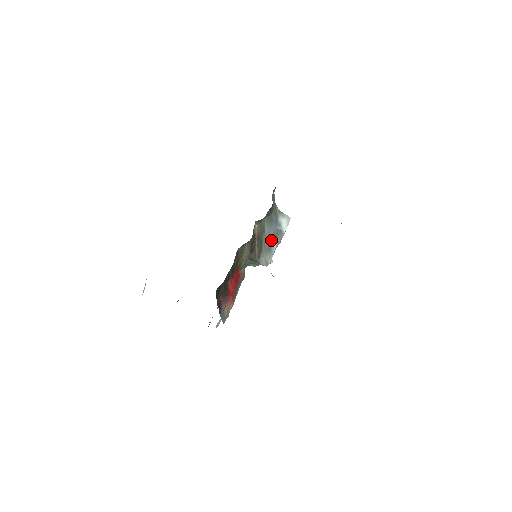
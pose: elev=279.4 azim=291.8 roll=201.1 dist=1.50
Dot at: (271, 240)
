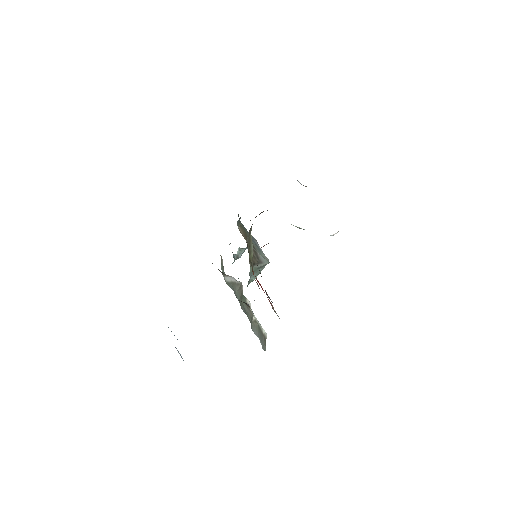
Dot at: (254, 242)
